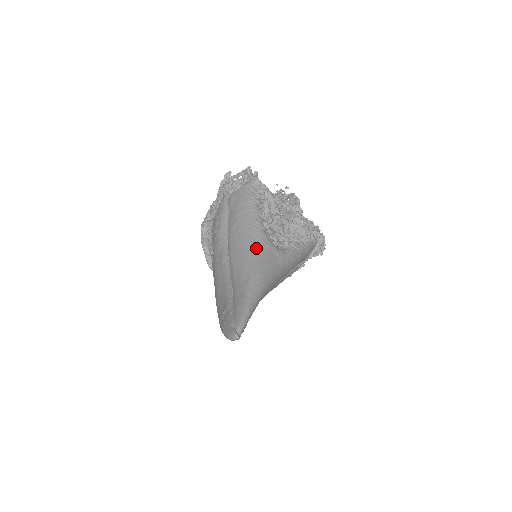
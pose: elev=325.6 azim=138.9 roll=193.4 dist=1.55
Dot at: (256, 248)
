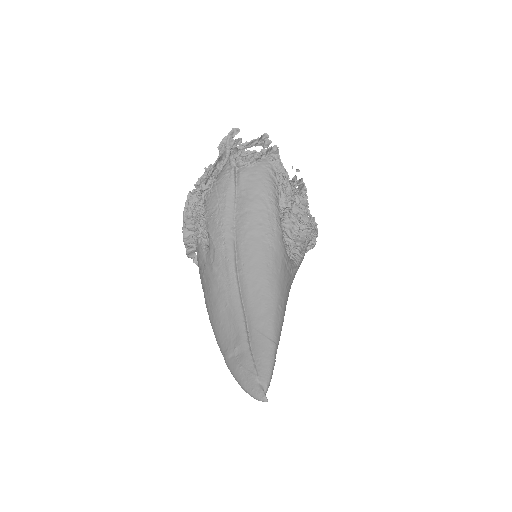
Dot at: (276, 265)
